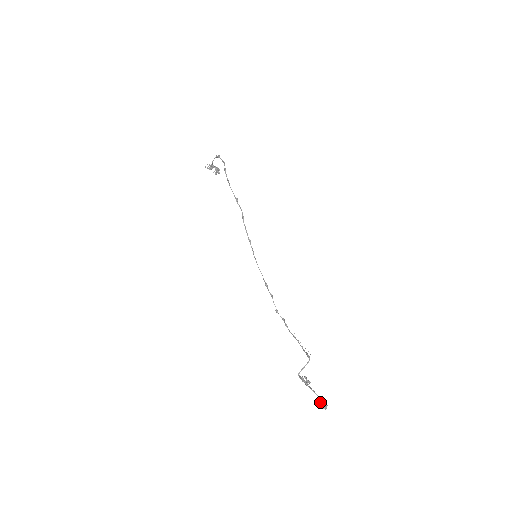
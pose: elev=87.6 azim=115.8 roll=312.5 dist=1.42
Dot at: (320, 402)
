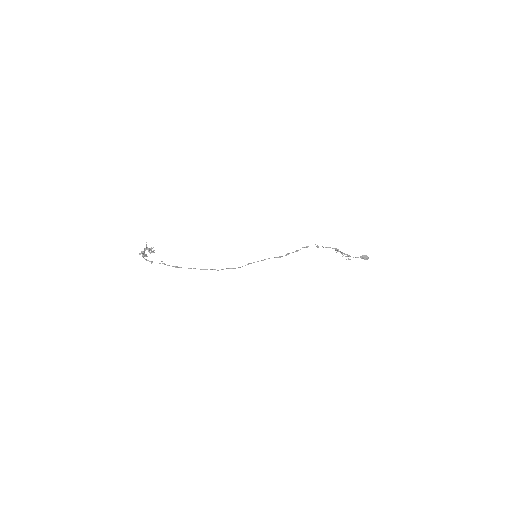
Dot at: occluded
